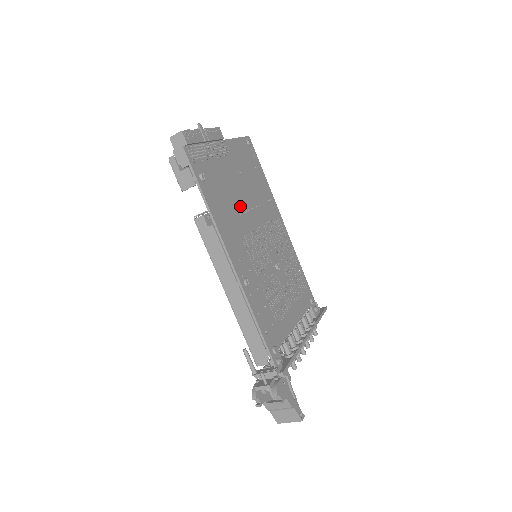
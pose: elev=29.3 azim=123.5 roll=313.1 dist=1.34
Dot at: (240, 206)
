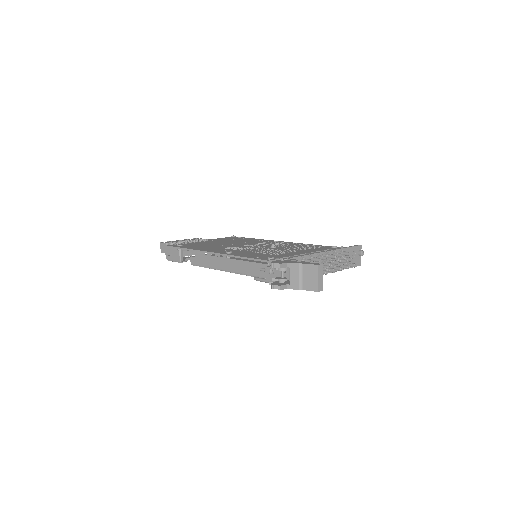
Dot at: (223, 245)
